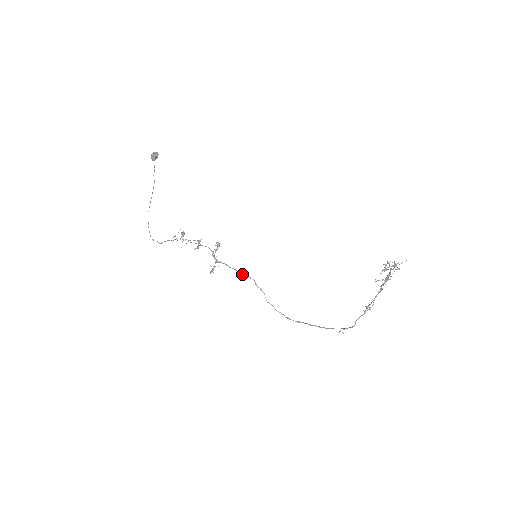
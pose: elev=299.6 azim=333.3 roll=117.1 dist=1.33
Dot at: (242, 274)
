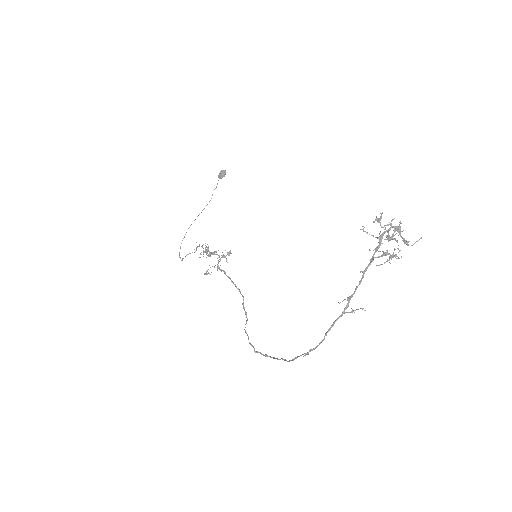
Dot at: occluded
